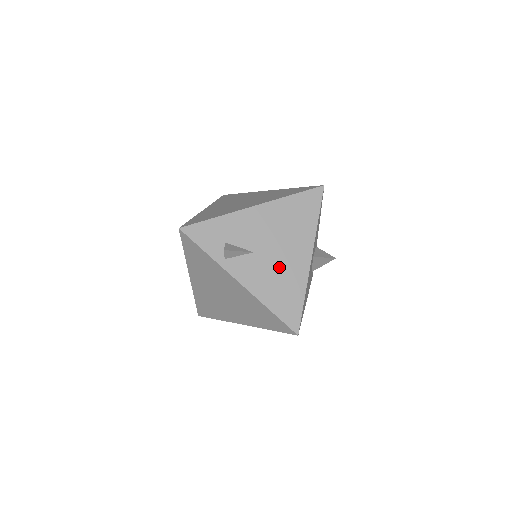
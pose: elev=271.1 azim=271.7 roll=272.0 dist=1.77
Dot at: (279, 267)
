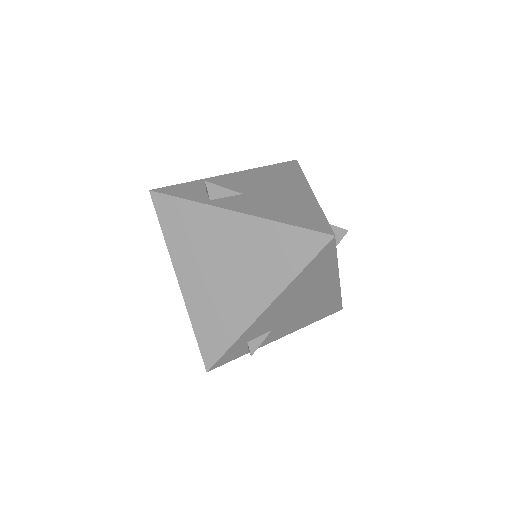
Dot at: (278, 198)
